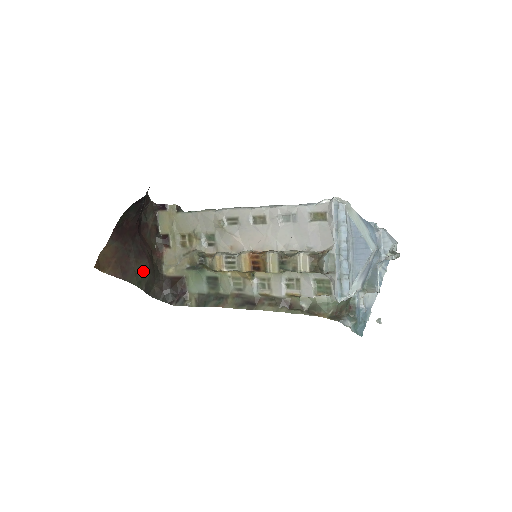
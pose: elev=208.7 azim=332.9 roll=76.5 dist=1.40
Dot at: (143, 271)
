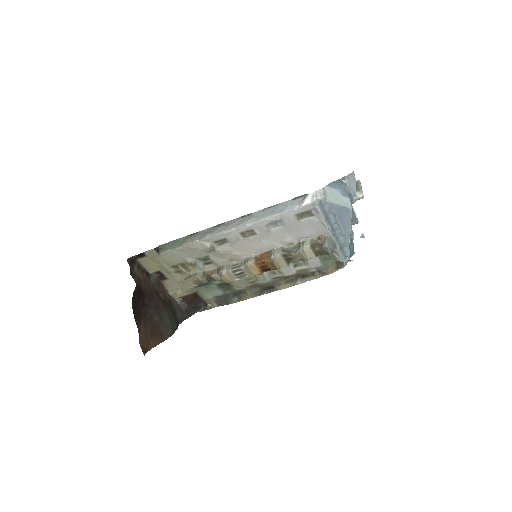
Dot at: (168, 318)
